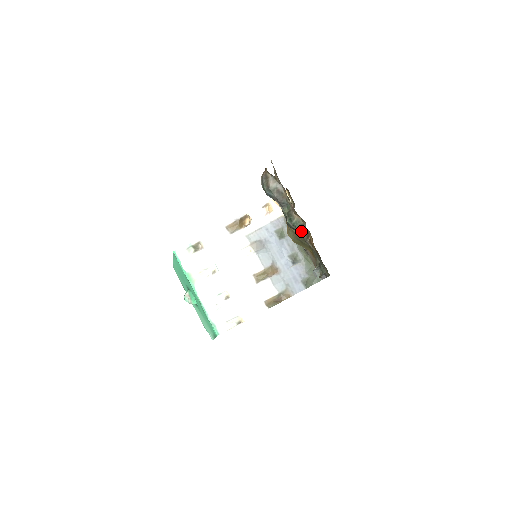
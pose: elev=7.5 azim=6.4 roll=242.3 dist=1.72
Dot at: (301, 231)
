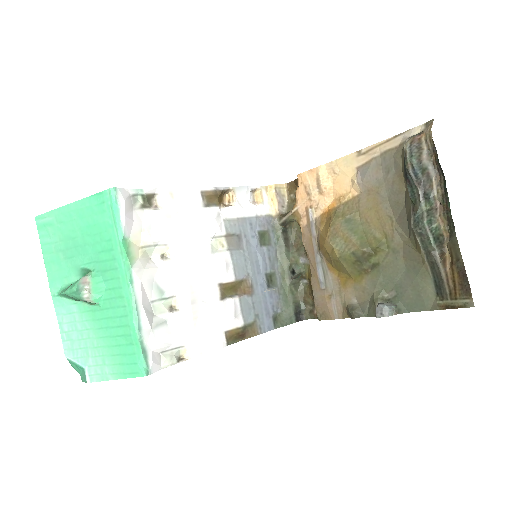
Dot at: (437, 243)
